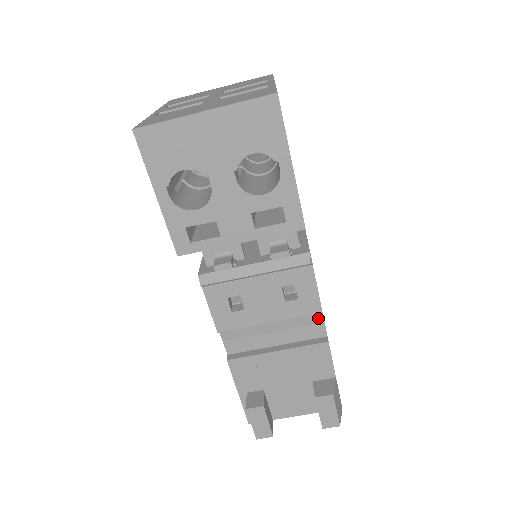
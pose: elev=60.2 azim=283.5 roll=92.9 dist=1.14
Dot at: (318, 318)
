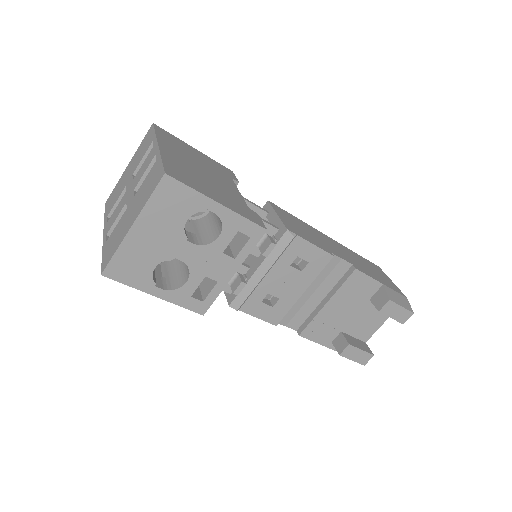
Dot at: (335, 260)
